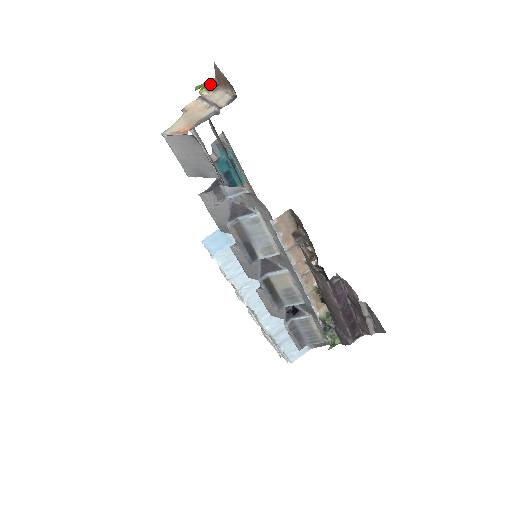
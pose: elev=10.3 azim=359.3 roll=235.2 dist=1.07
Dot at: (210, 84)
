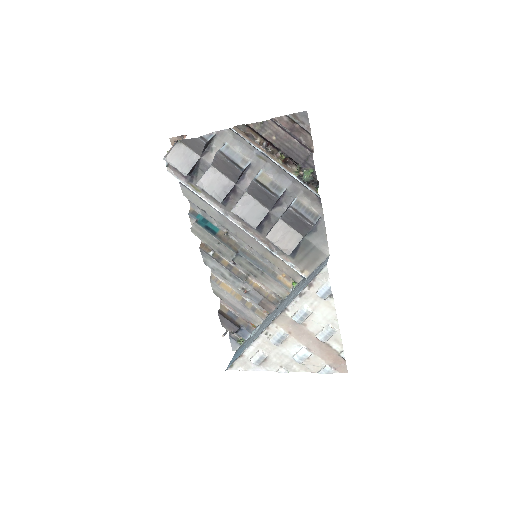
Dot at: occluded
